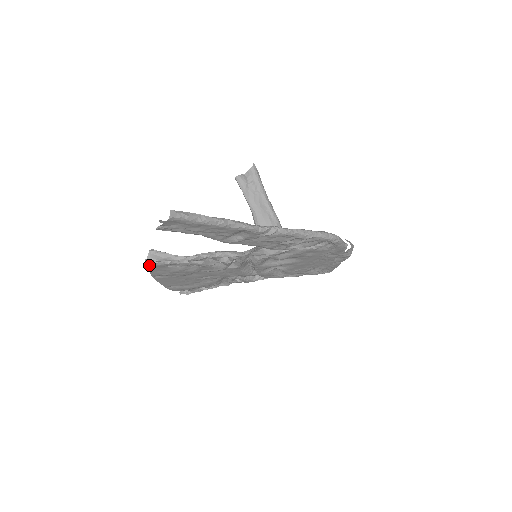
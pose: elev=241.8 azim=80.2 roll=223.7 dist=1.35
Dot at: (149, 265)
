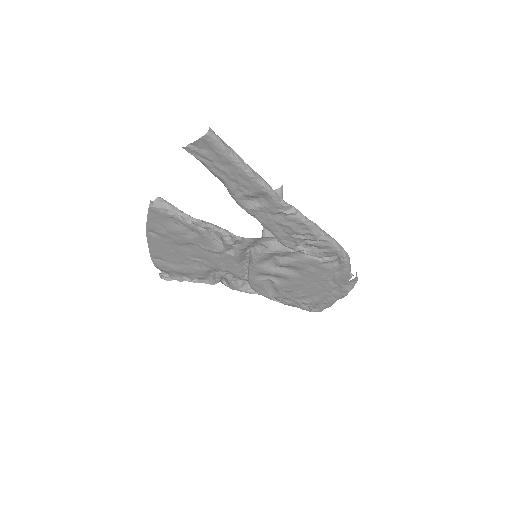
Dot at: (152, 207)
